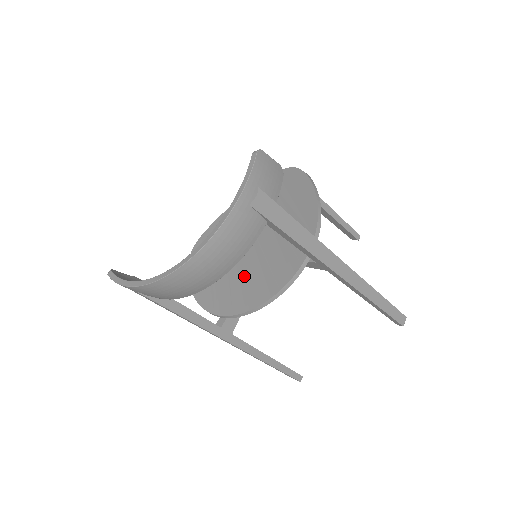
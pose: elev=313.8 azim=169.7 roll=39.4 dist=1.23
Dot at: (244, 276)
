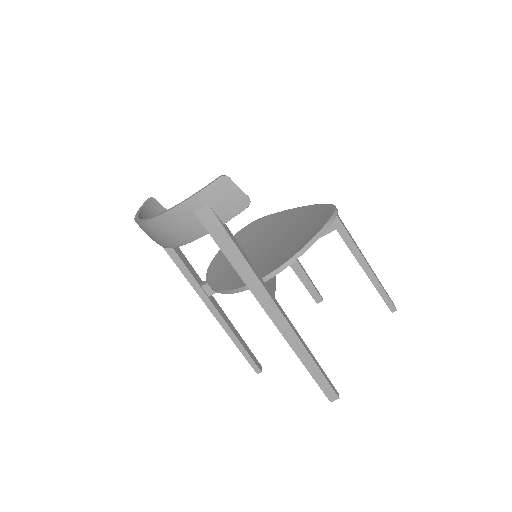
Dot at: occluded
